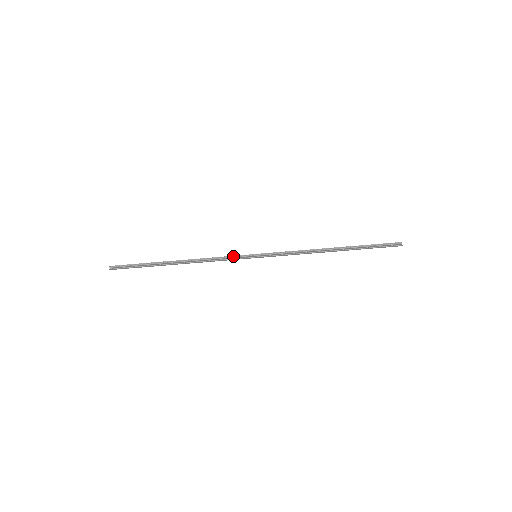
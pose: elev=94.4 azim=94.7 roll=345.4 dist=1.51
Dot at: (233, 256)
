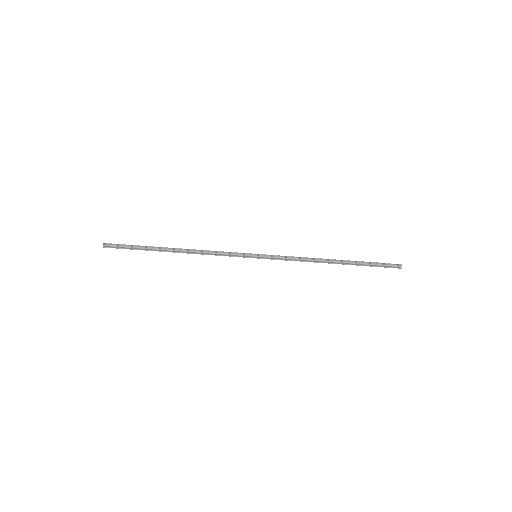
Dot at: (233, 254)
